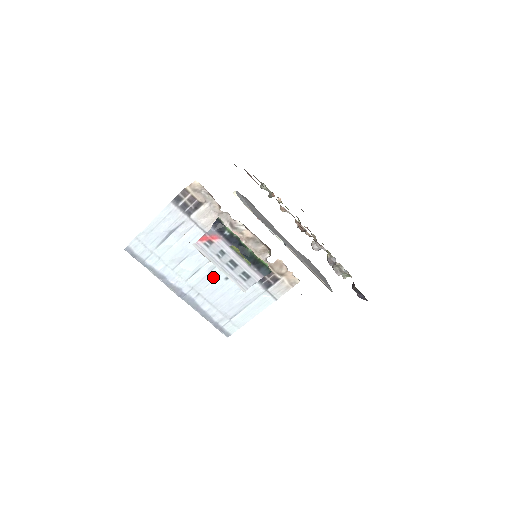
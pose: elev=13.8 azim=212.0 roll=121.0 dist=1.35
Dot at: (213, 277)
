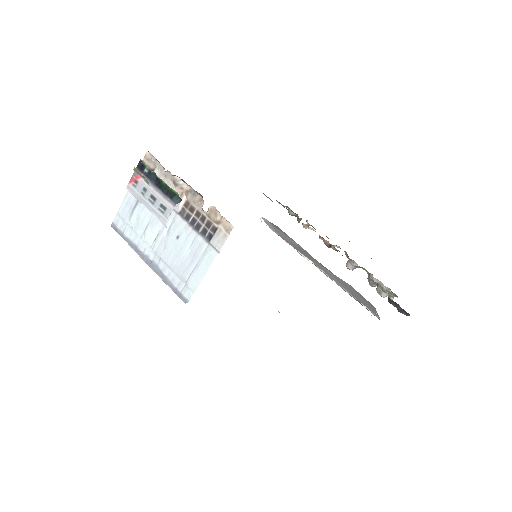
Dot at: (168, 238)
